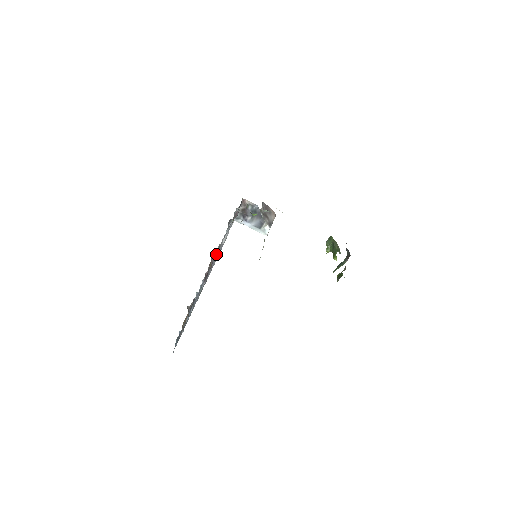
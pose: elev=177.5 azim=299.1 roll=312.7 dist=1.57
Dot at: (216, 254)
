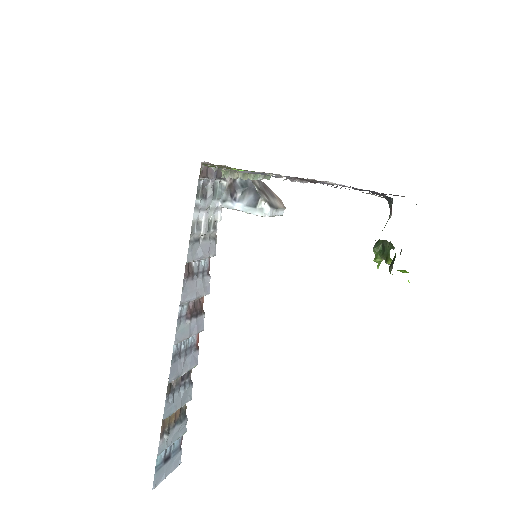
Dot at: (205, 274)
